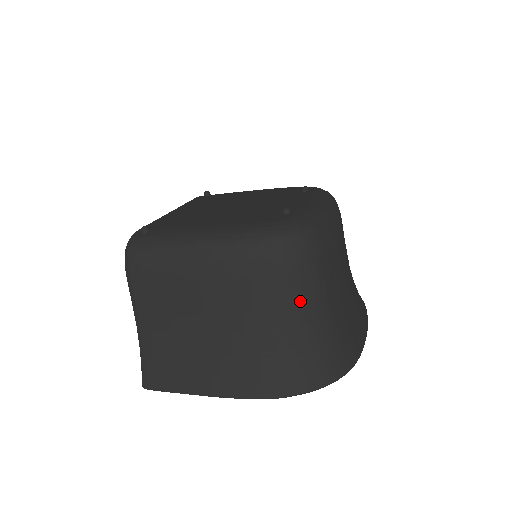
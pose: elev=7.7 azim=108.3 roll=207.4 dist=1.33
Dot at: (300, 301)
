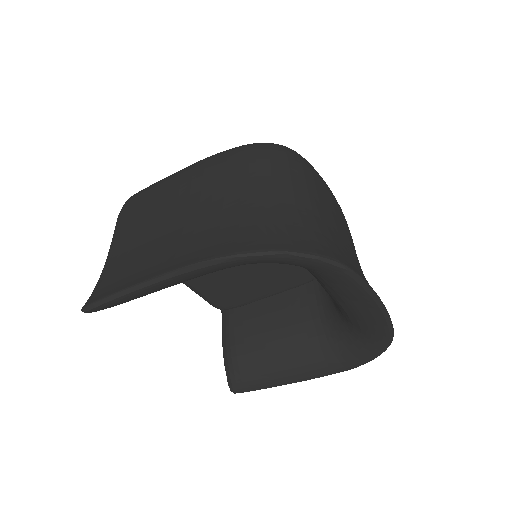
Dot at: (275, 183)
